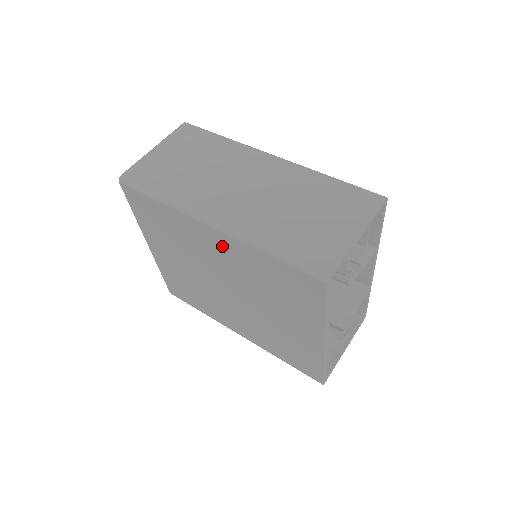
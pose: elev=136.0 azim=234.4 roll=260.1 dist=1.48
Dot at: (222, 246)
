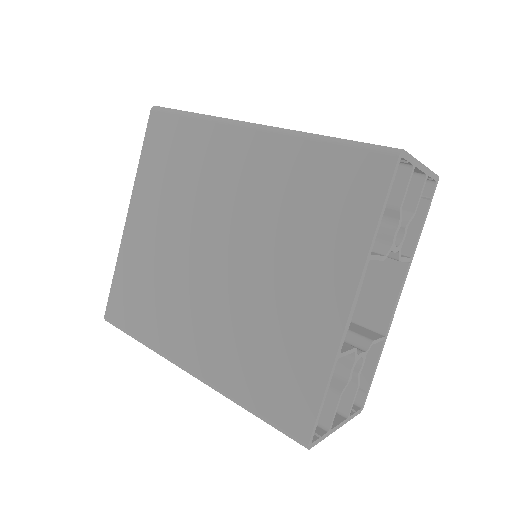
Dot at: (253, 158)
